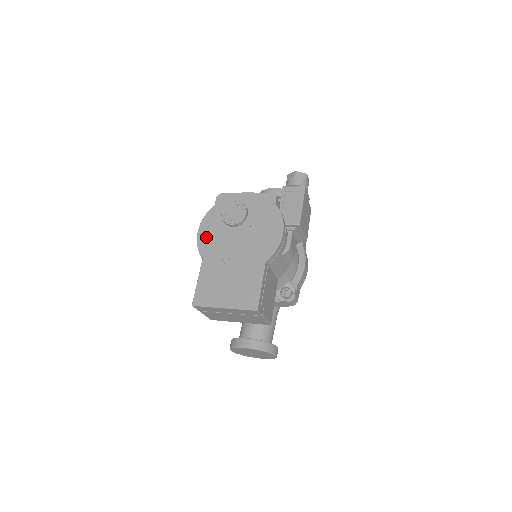
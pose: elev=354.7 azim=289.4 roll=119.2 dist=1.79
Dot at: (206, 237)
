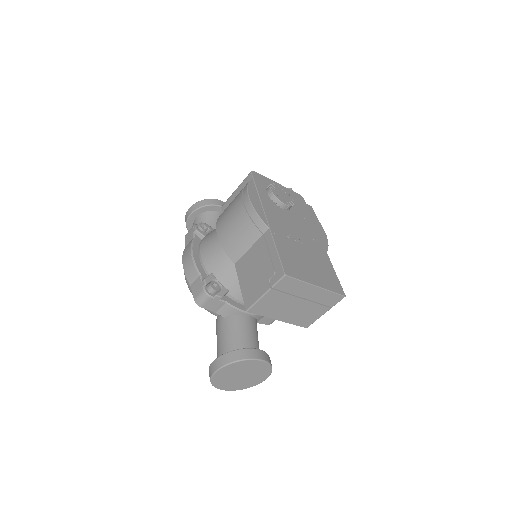
Dot at: (261, 206)
